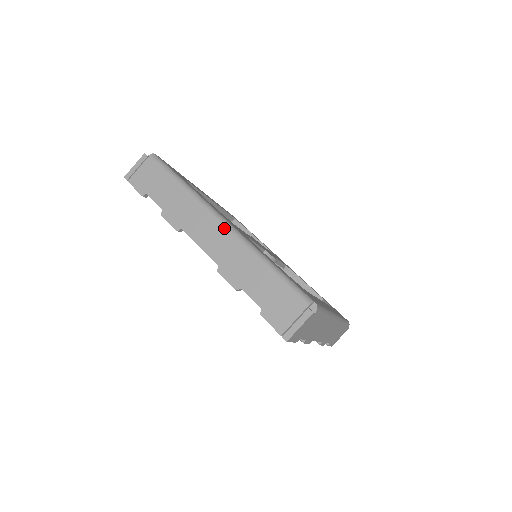
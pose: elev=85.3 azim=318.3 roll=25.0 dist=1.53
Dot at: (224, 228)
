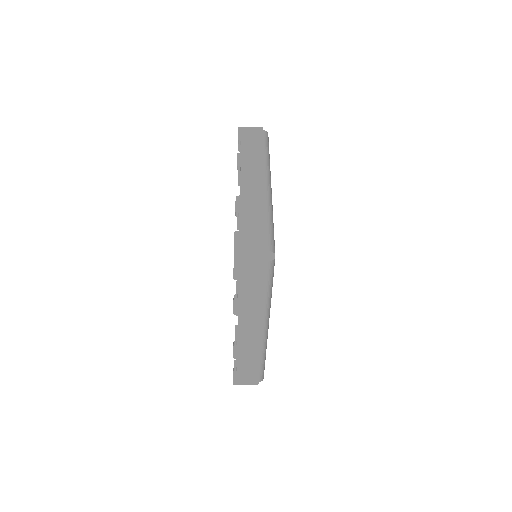
Dot at: (263, 335)
